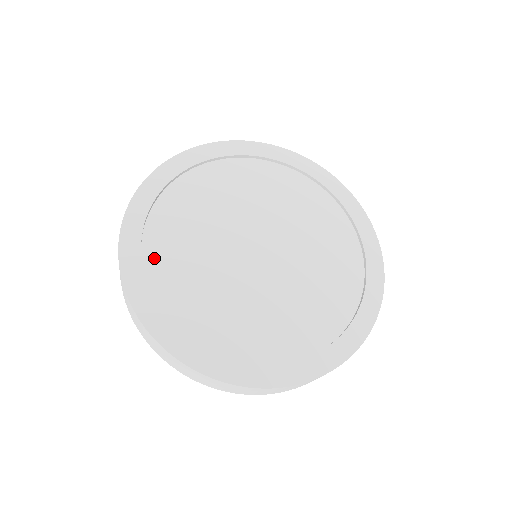
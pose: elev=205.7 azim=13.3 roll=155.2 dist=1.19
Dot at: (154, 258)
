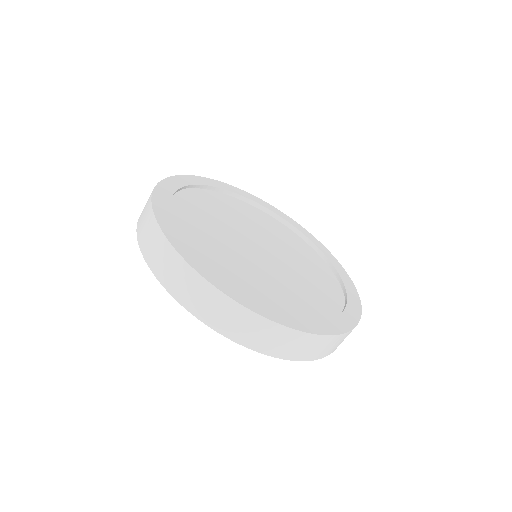
Dot at: occluded
